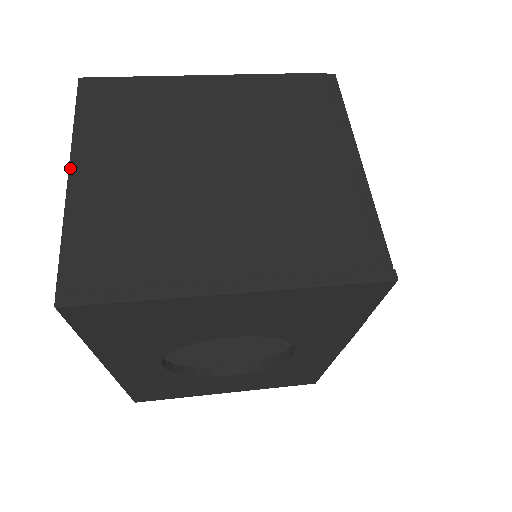
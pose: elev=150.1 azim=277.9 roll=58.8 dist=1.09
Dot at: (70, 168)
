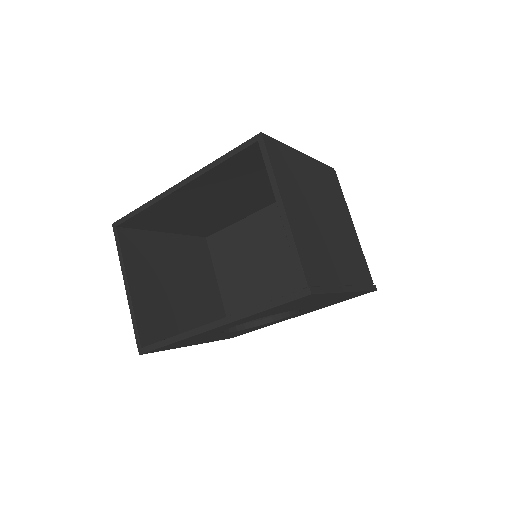
Dot at: (284, 205)
